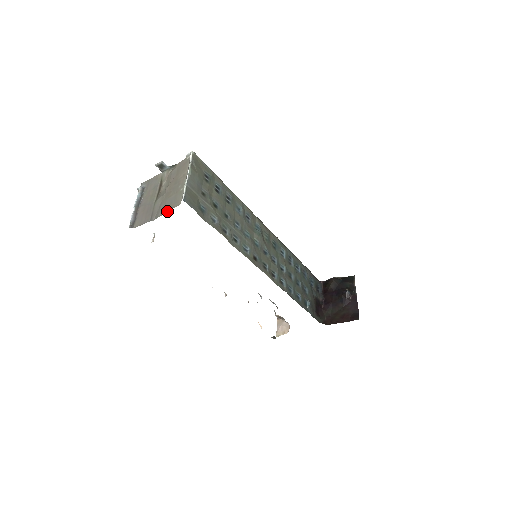
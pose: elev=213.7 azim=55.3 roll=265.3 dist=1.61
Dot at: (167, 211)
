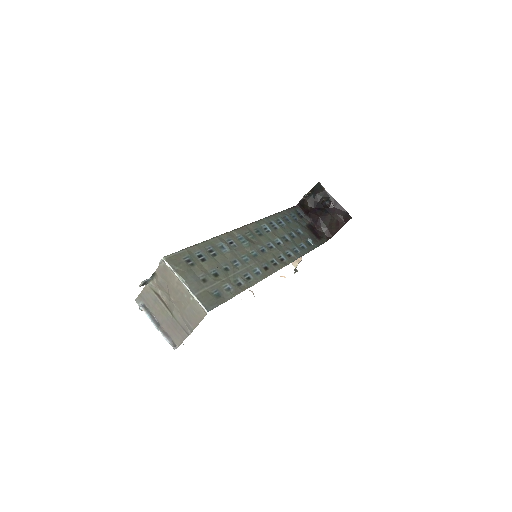
Dot at: (198, 323)
